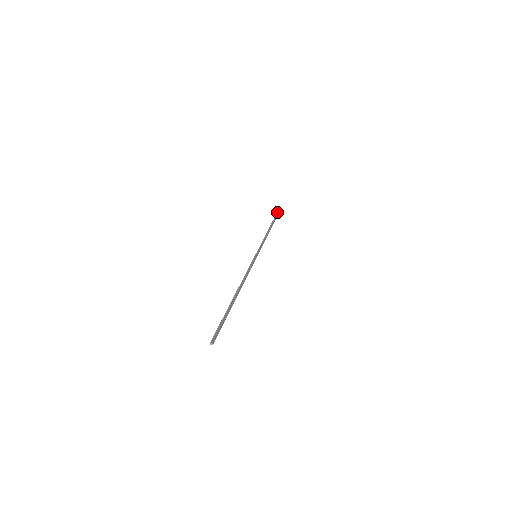
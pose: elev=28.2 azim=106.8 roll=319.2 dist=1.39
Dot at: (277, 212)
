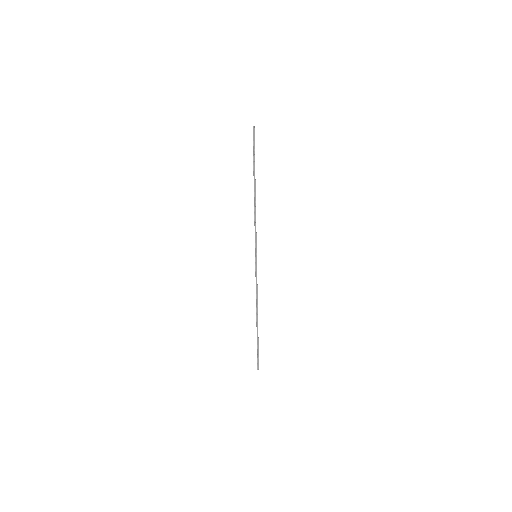
Dot at: occluded
